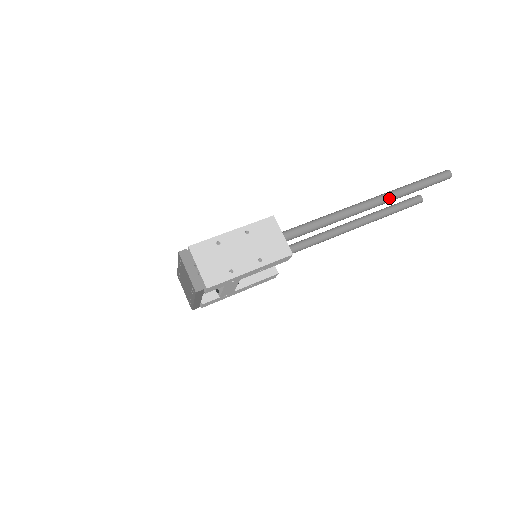
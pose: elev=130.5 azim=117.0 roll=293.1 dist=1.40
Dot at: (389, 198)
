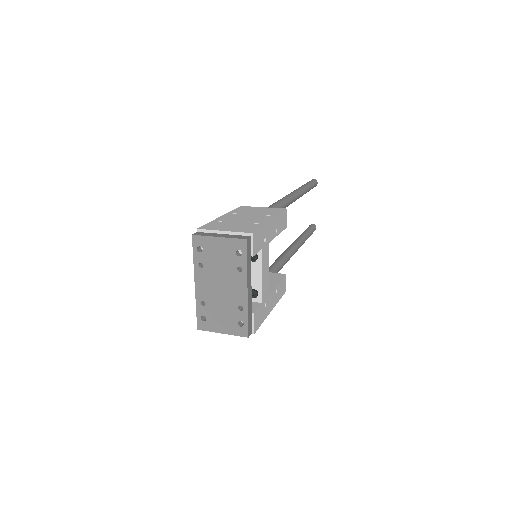
Dot at: (300, 190)
